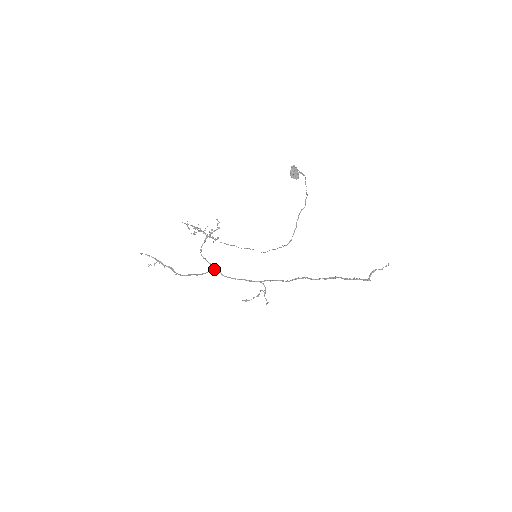
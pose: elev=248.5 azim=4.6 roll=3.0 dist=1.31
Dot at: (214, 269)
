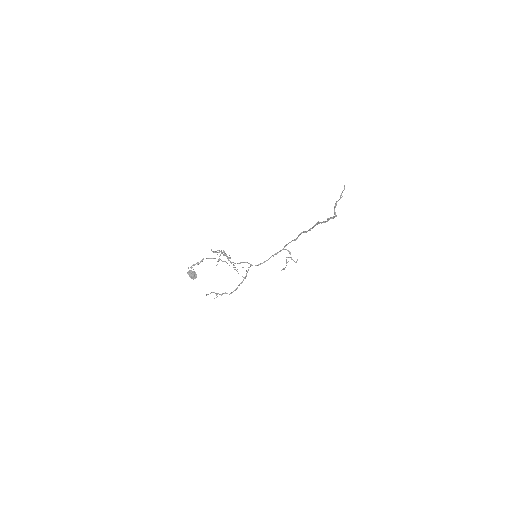
Dot at: (250, 266)
